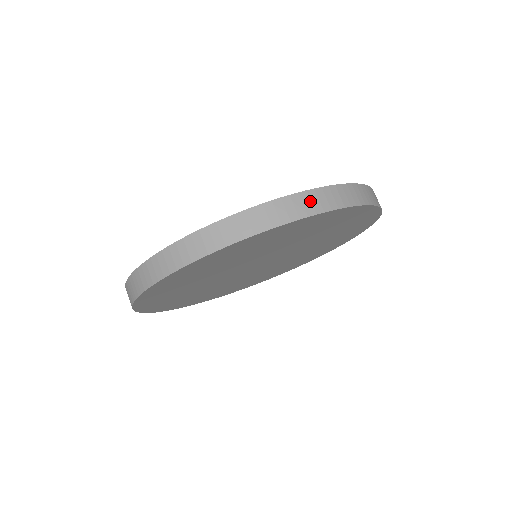
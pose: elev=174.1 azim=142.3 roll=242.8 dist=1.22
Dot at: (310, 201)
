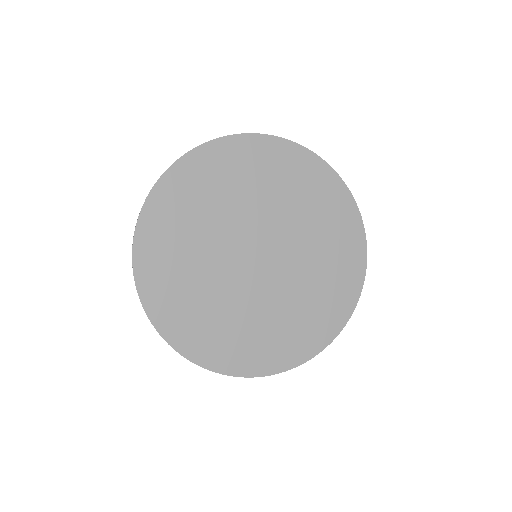
Dot at: occluded
